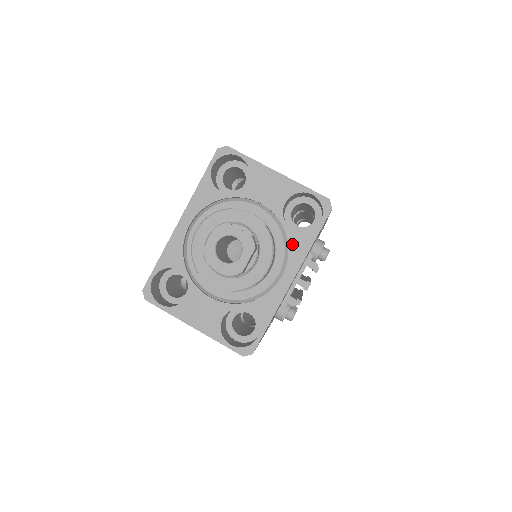
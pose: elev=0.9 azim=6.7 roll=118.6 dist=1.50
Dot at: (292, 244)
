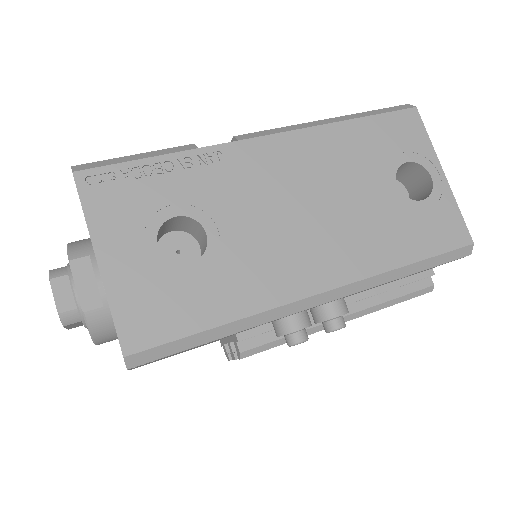
Dot at: occluded
